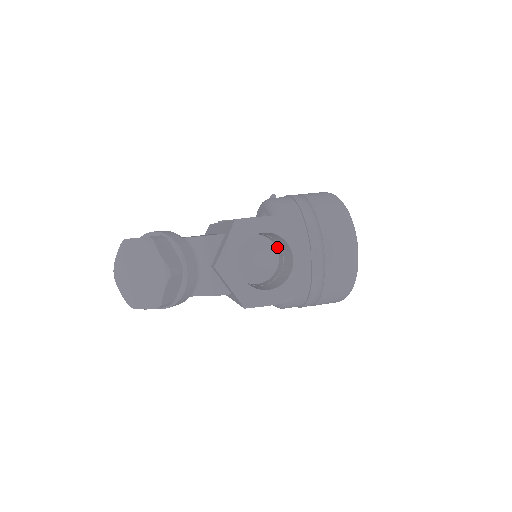
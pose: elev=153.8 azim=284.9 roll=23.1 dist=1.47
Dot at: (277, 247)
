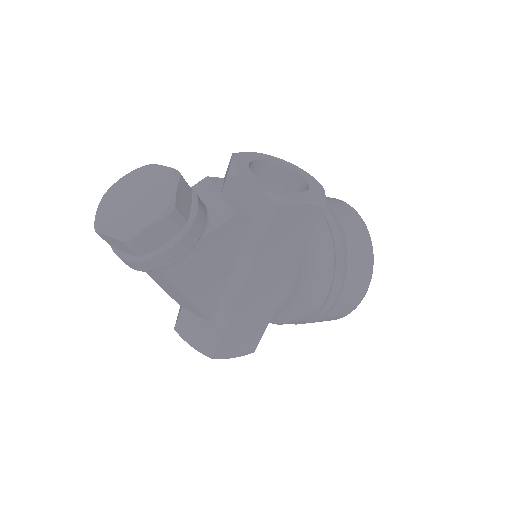
Dot at: occluded
